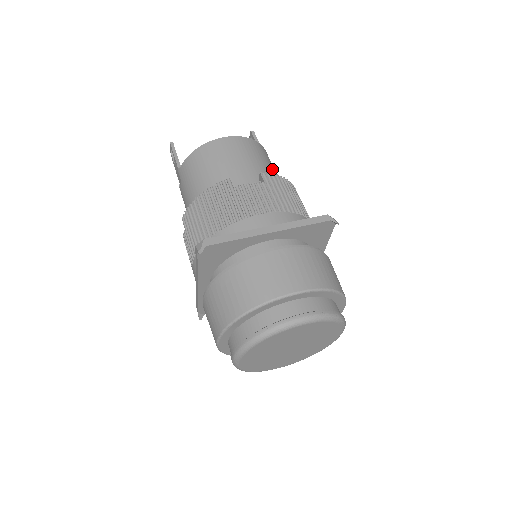
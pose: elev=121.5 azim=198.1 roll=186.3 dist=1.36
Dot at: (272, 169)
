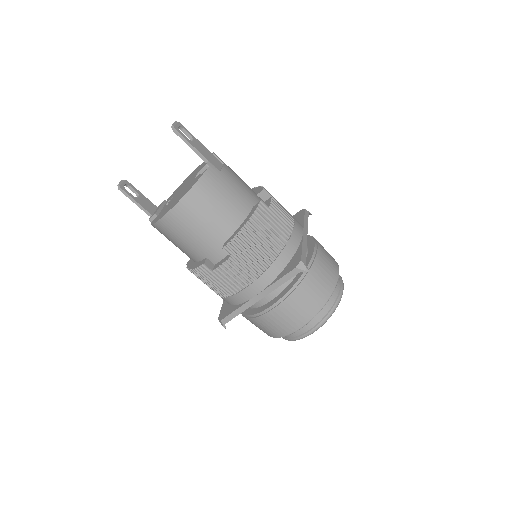
Dot at: (226, 204)
